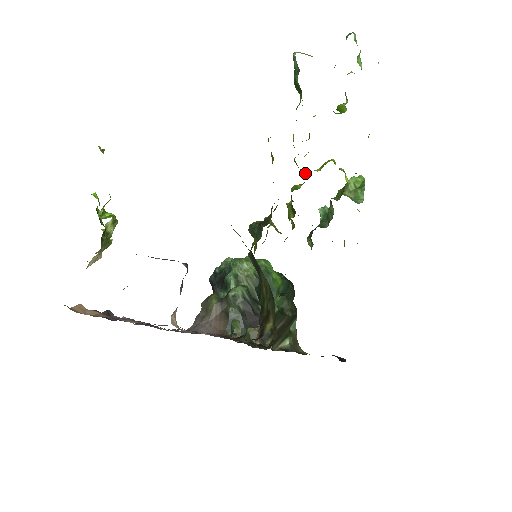
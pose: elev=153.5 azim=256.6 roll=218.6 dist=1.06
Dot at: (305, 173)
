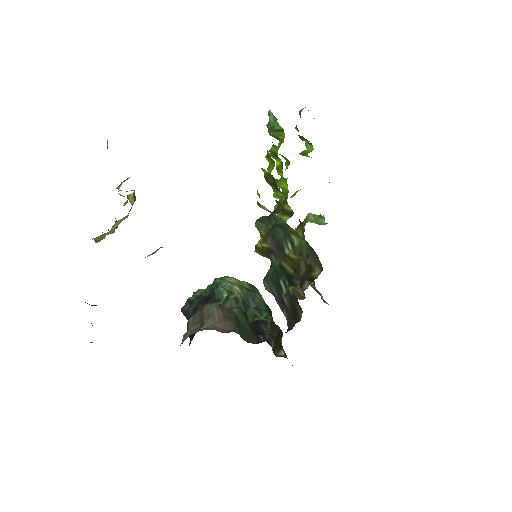
Dot at: (283, 197)
